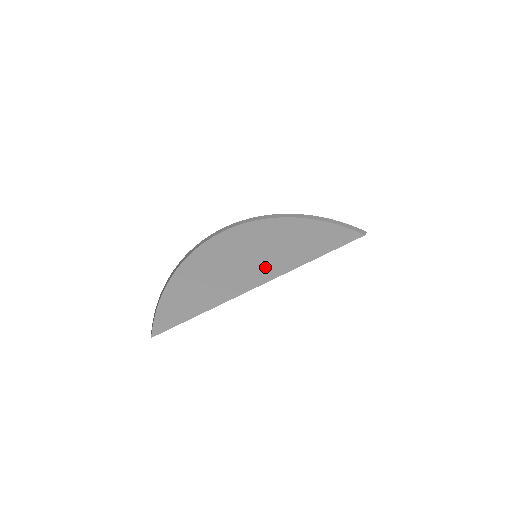
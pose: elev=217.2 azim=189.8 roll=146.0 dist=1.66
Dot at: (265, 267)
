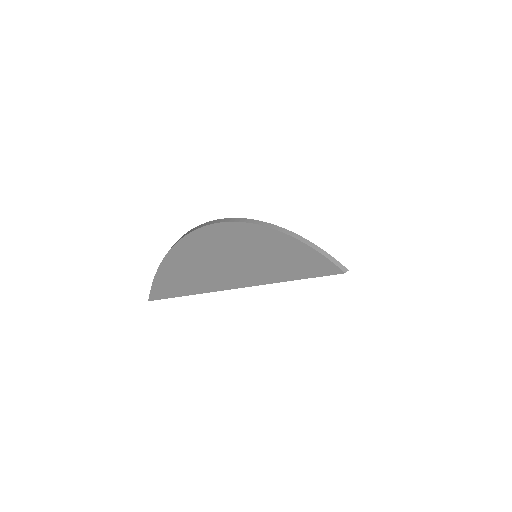
Dot at: (263, 270)
